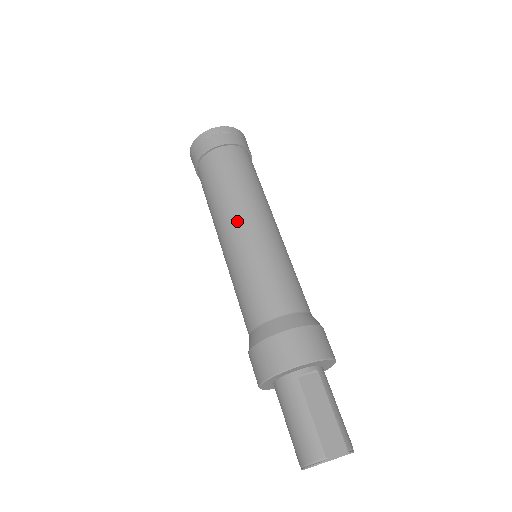
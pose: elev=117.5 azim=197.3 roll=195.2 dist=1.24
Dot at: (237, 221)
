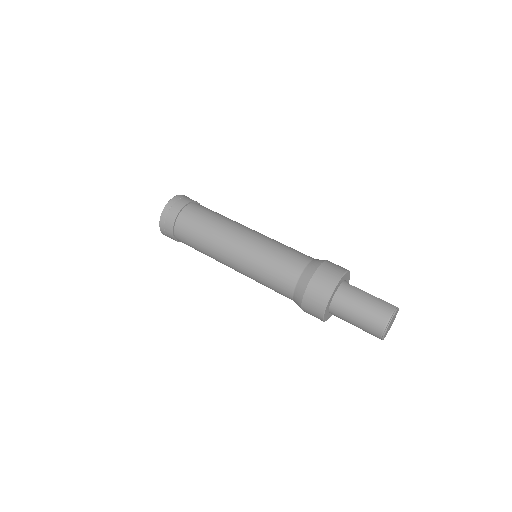
Dot at: (243, 229)
